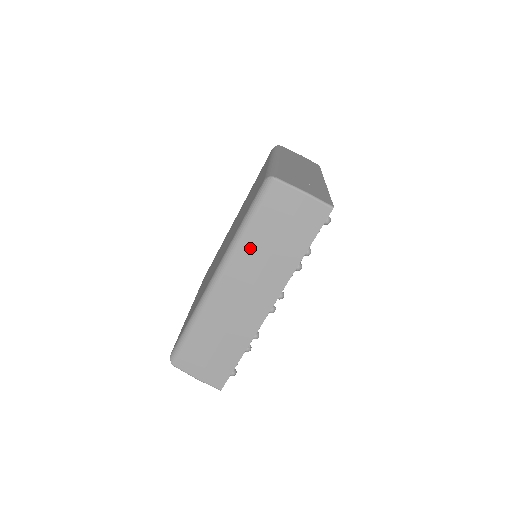
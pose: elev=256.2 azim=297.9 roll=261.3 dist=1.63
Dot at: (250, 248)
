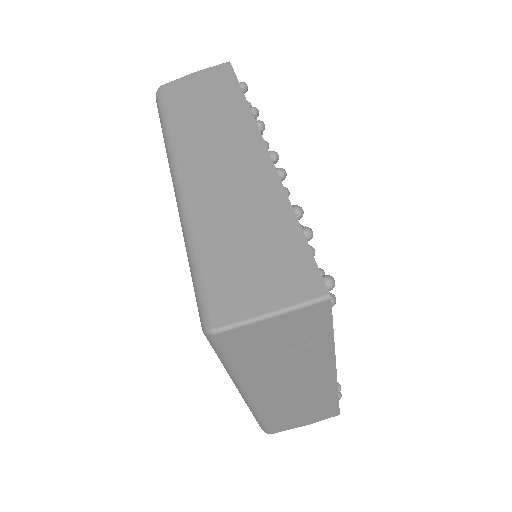
Dot at: (186, 131)
